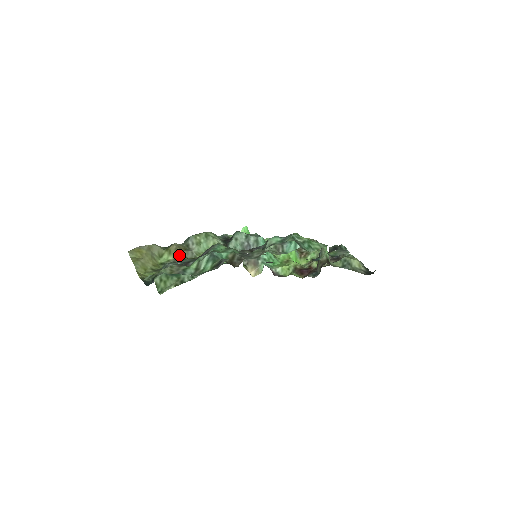
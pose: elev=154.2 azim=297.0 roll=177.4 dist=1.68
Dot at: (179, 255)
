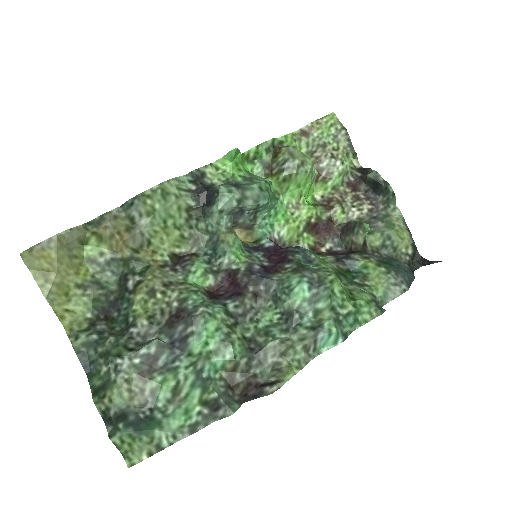
Dot at: (120, 248)
